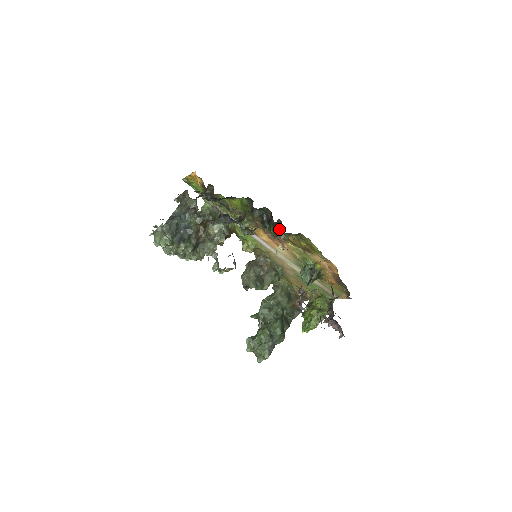
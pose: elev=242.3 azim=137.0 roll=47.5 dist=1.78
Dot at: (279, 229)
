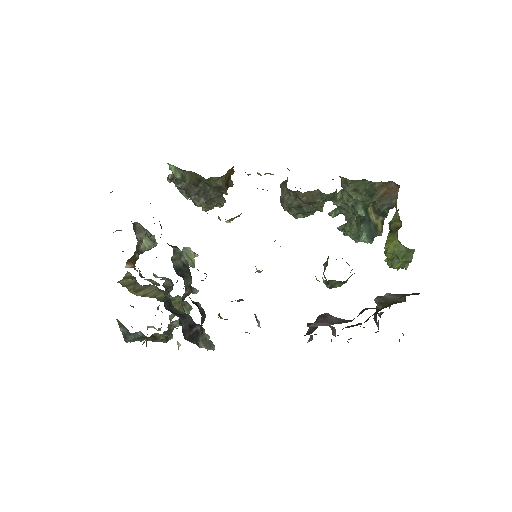
Dot at: occluded
